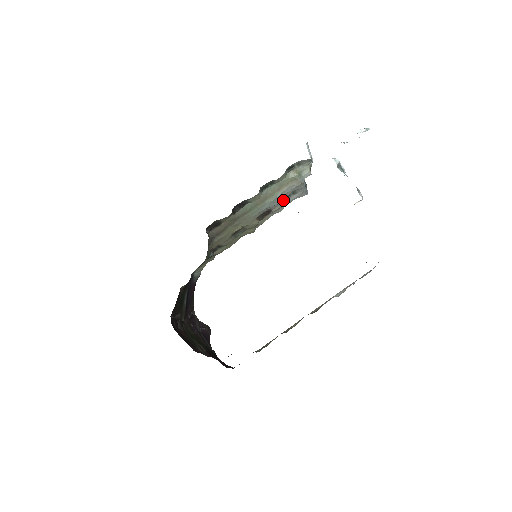
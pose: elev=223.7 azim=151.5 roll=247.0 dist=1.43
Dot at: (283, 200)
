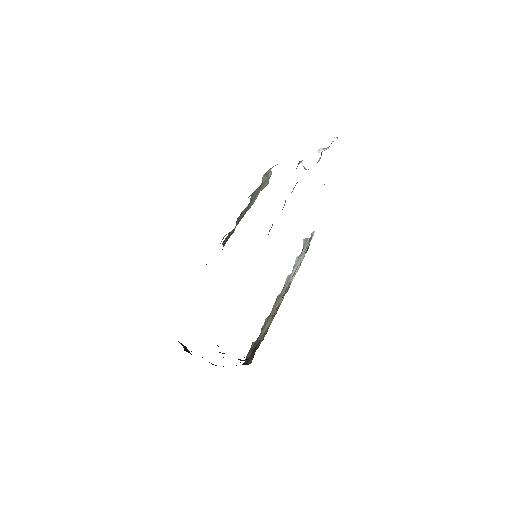
Dot at: occluded
